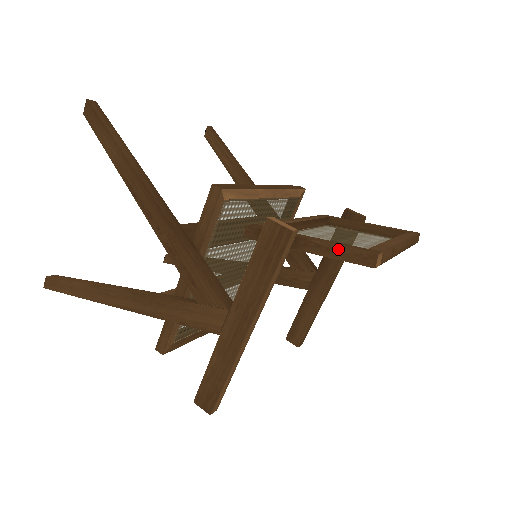
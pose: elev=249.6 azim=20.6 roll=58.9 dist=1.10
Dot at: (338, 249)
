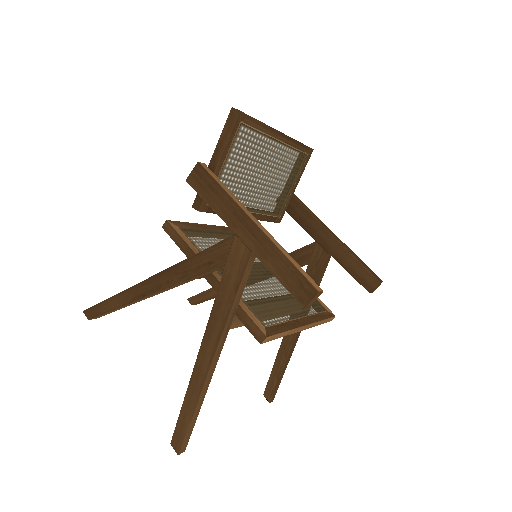
Dot at: (222, 136)
